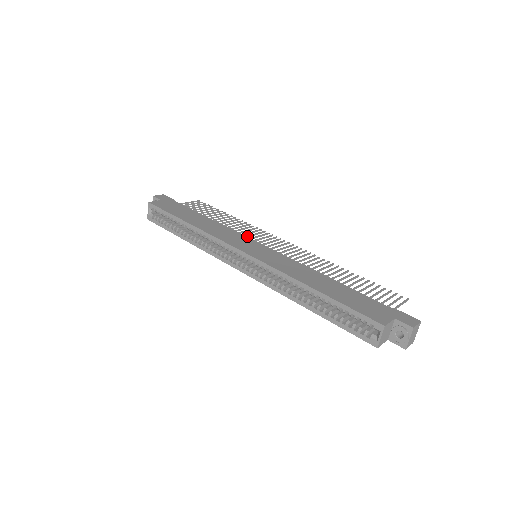
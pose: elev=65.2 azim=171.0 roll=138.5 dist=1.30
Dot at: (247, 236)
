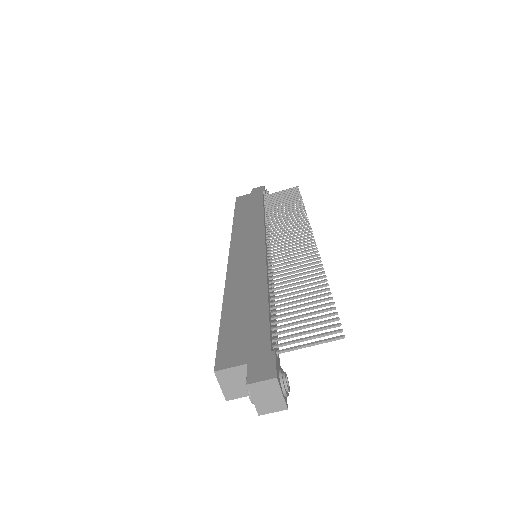
Dot at: (275, 230)
